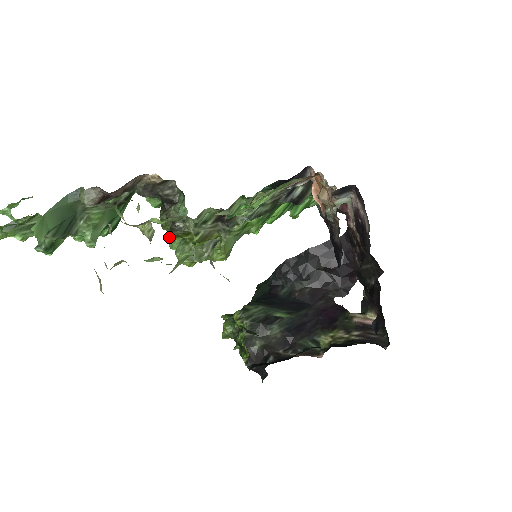
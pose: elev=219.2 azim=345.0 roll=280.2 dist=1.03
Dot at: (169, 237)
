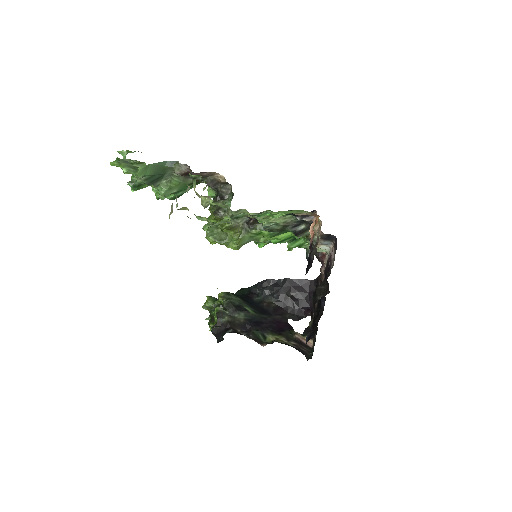
Dot at: (209, 218)
